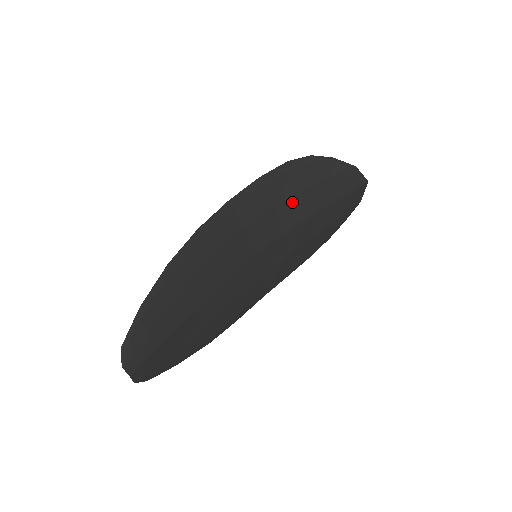
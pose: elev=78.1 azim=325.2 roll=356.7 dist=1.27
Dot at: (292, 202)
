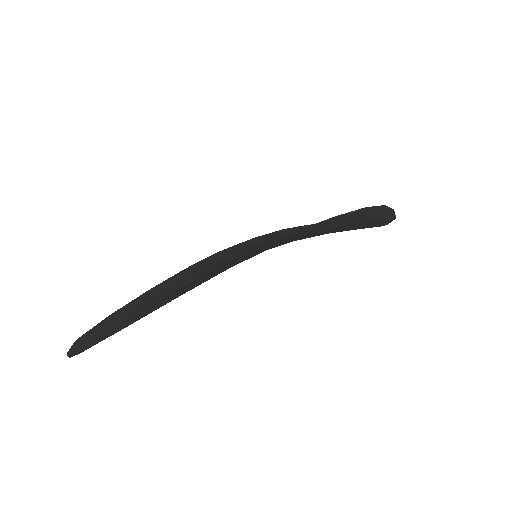
Dot at: (328, 230)
